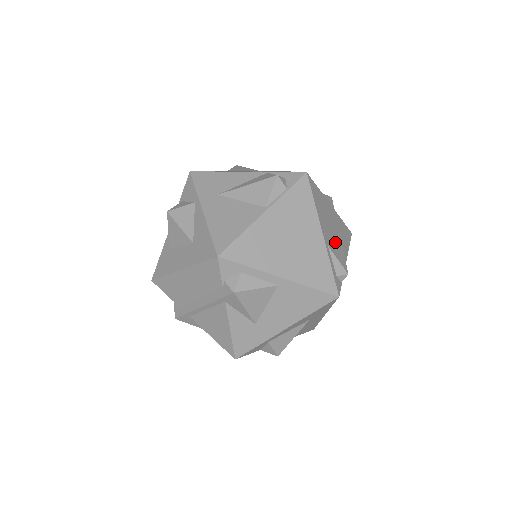
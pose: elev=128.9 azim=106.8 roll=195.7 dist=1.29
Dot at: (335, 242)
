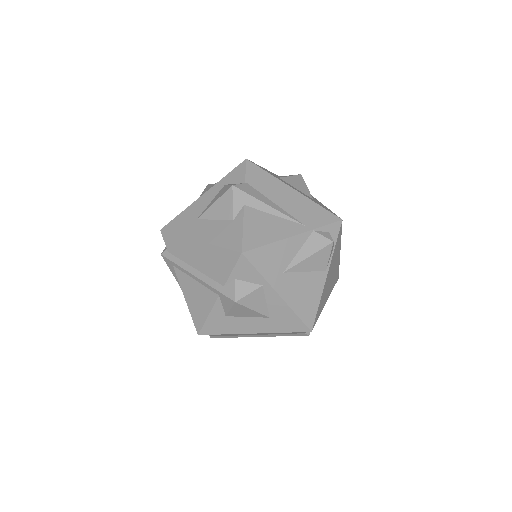
Dot at: occluded
